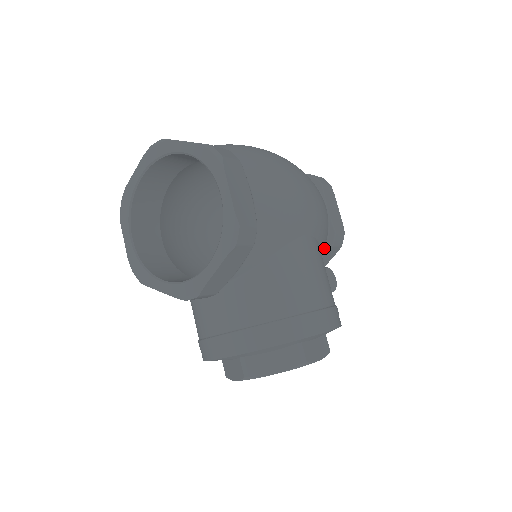
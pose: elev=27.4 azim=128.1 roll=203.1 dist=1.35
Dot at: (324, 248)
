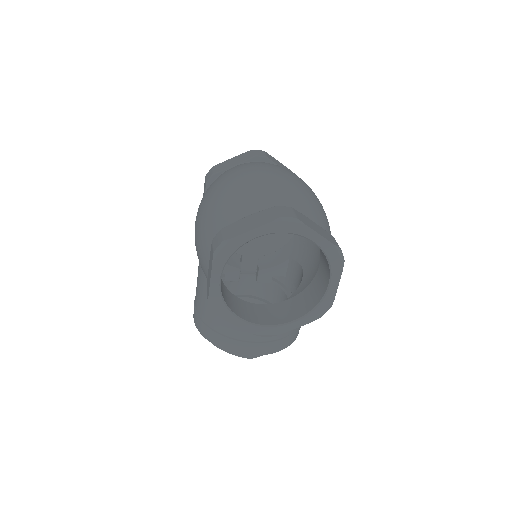
Dot at: occluded
